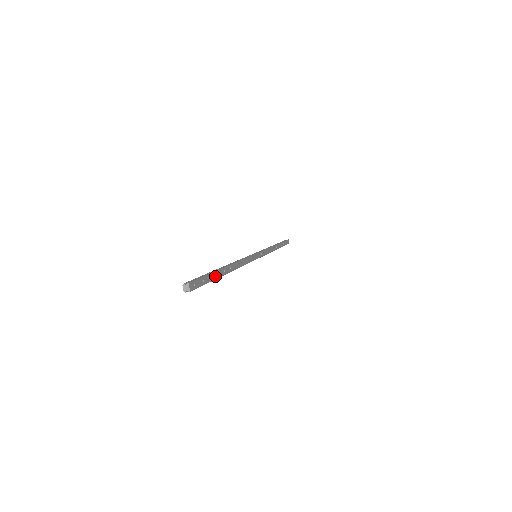
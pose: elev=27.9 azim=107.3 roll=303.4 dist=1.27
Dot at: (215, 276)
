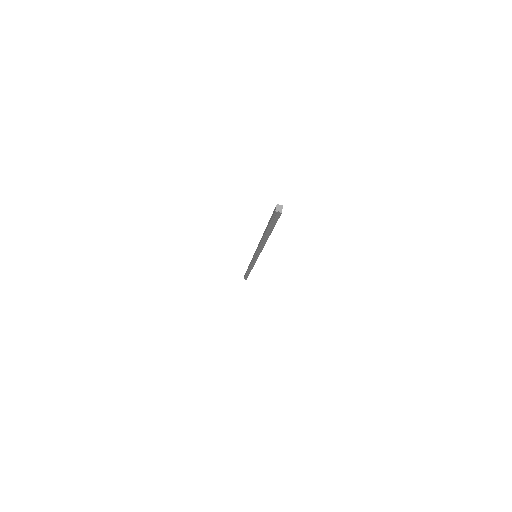
Dot at: occluded
